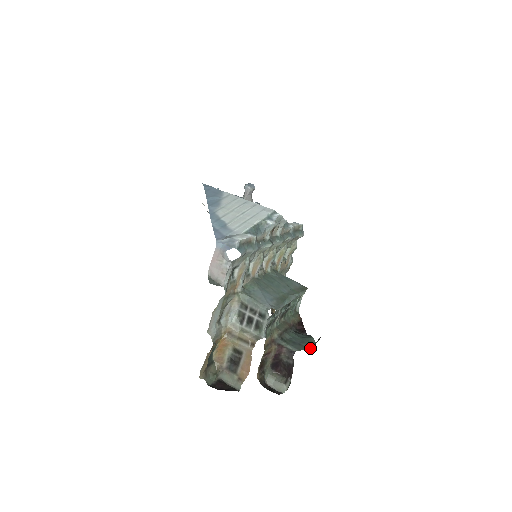
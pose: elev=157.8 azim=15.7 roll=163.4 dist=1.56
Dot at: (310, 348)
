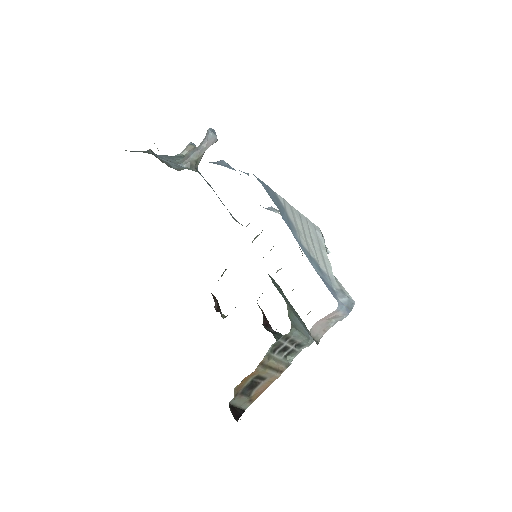
Dot at: occluded
